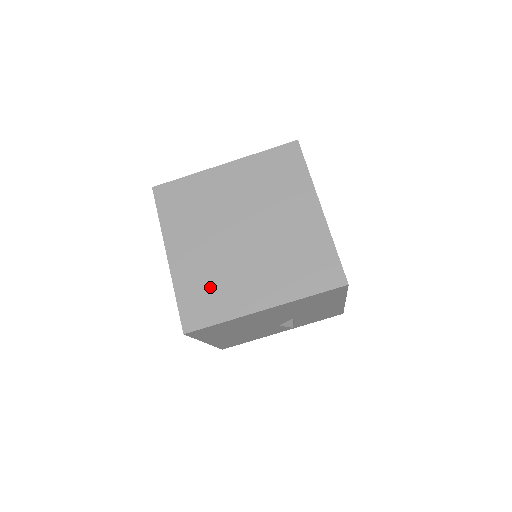
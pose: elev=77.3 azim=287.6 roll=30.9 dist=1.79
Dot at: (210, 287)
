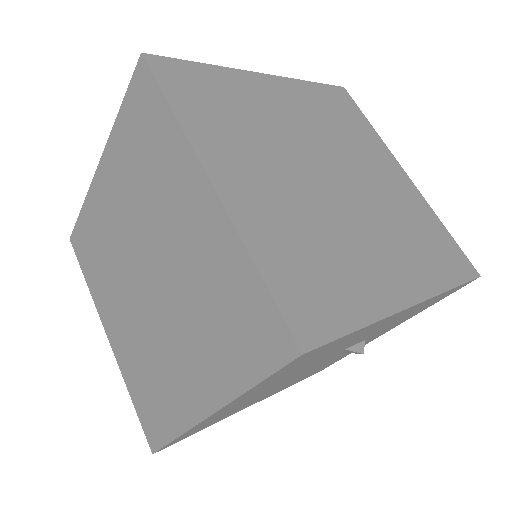
Dot at: (149, 380)
